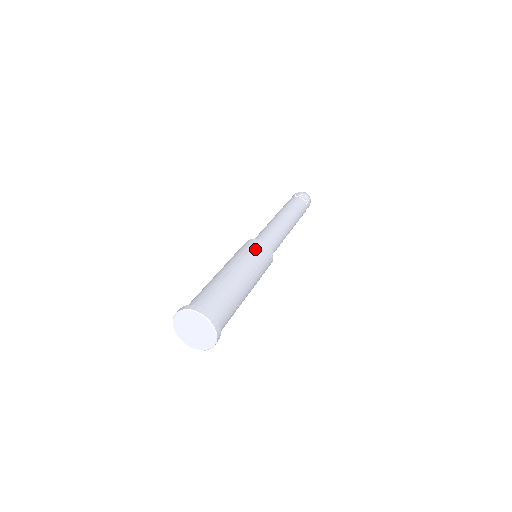
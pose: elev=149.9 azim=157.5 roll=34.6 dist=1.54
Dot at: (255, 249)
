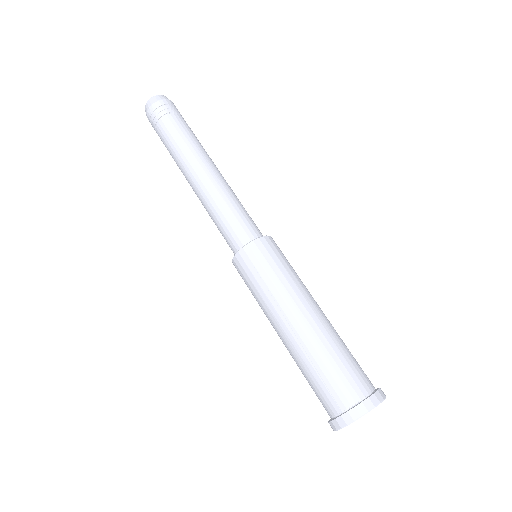
Dot at: (261, 267)
